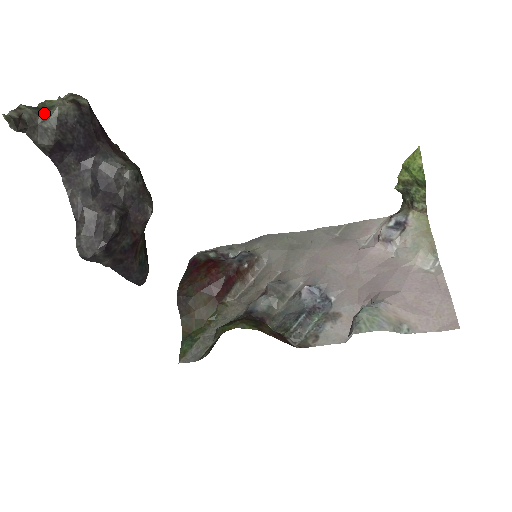
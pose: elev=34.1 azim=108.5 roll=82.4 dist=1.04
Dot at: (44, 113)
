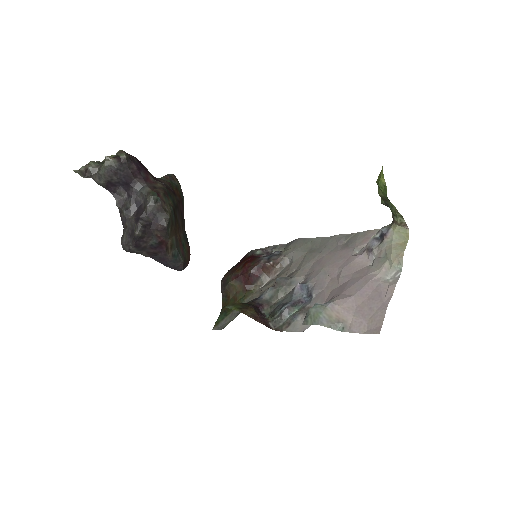
Dot at: (102, 165)
